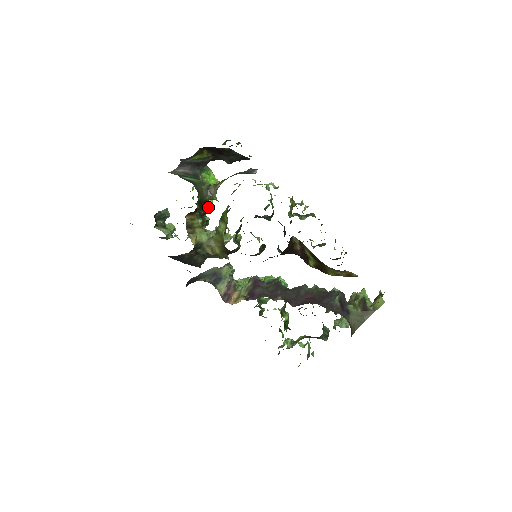
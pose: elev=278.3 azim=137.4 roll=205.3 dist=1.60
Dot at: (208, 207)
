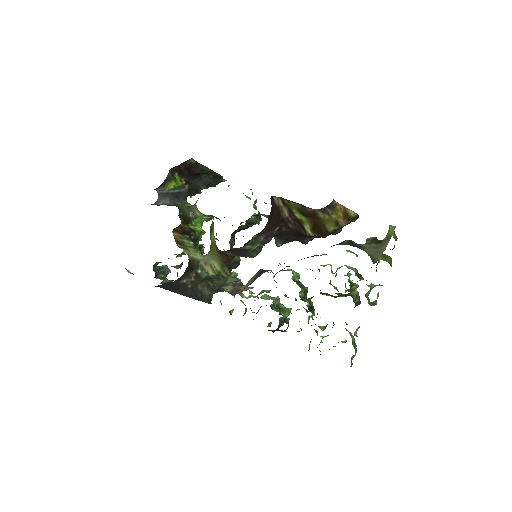
Dot at: (198, 234)
